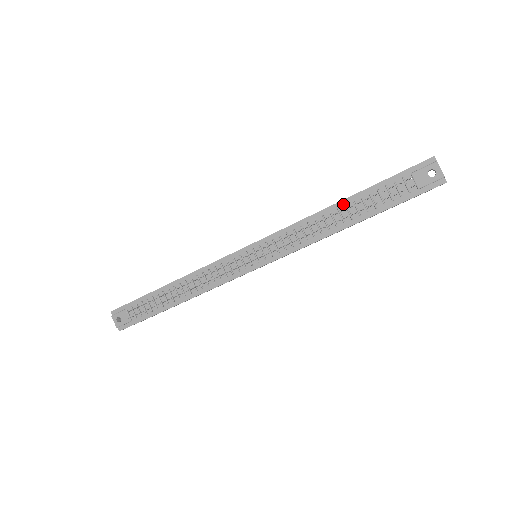
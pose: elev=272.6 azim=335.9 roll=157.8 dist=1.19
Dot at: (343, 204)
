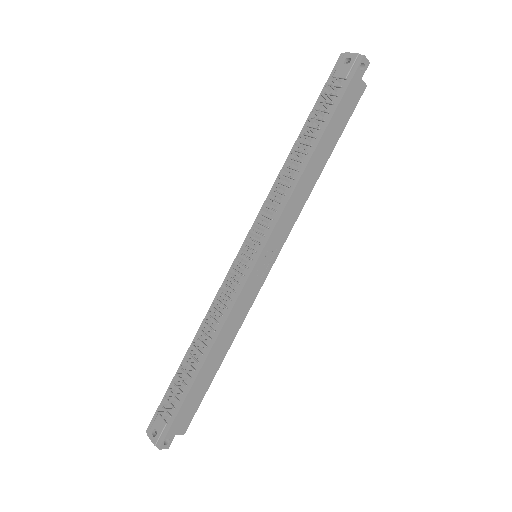
Dot at: occluded
